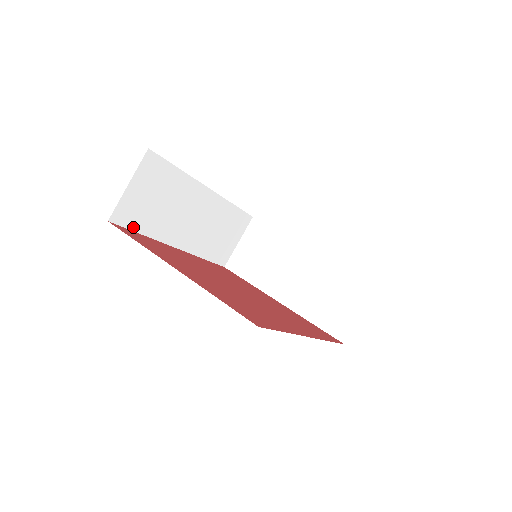
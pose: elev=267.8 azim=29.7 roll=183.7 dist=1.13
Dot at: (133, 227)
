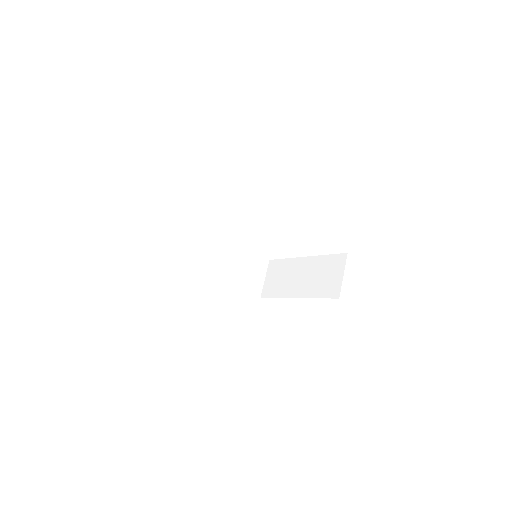
Dot at: (182, 264)
